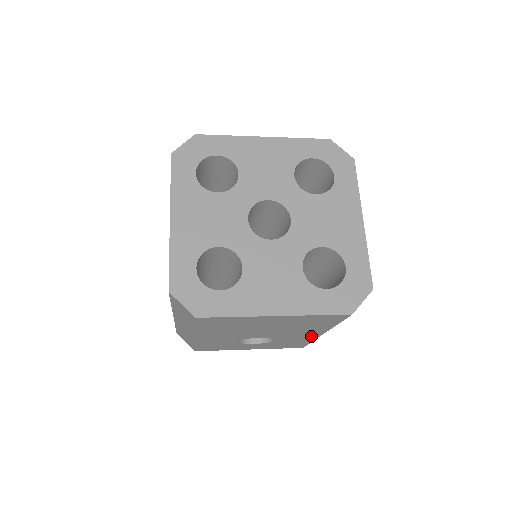
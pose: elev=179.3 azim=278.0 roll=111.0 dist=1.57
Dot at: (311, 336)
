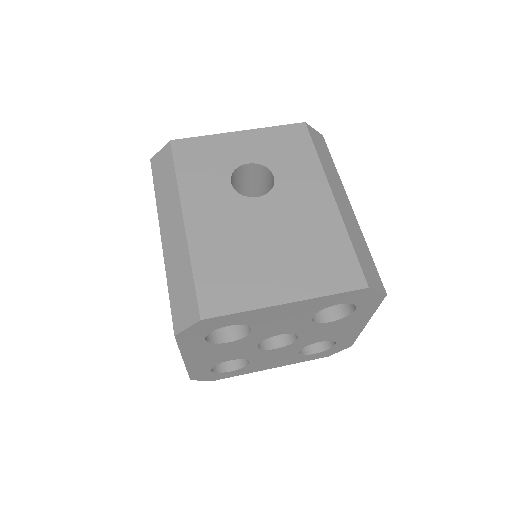
Dot at: occluded
